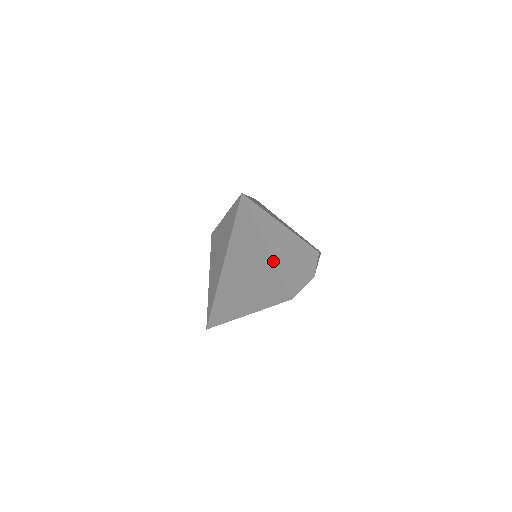
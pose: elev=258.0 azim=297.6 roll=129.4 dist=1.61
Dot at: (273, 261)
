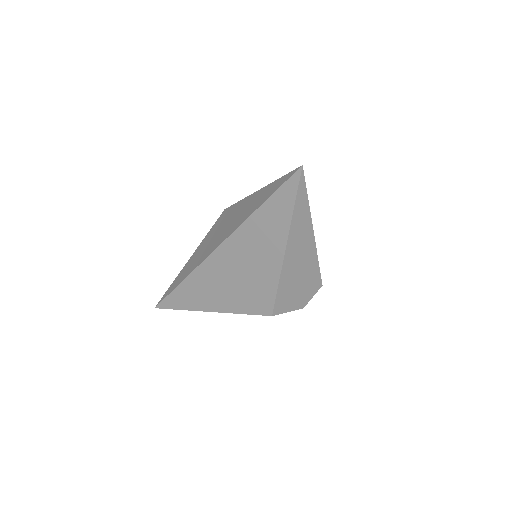
Dot at: (282, 261)
